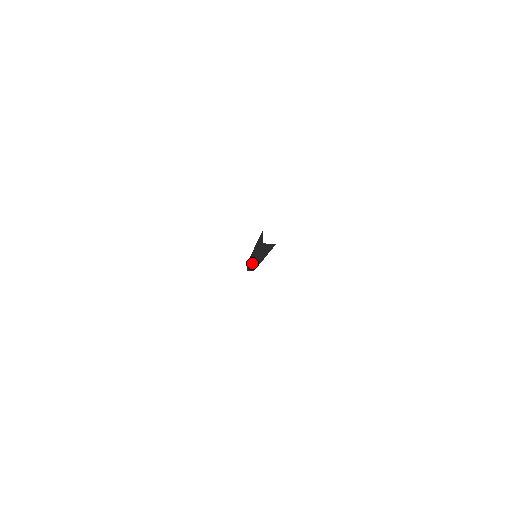
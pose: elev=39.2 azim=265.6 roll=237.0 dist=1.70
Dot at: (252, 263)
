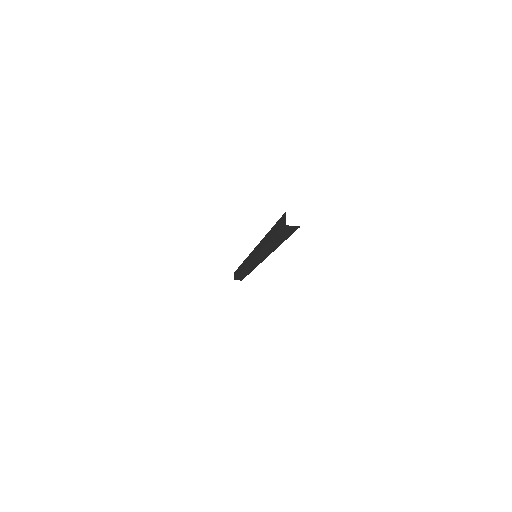
Dot at: (249, 266)
